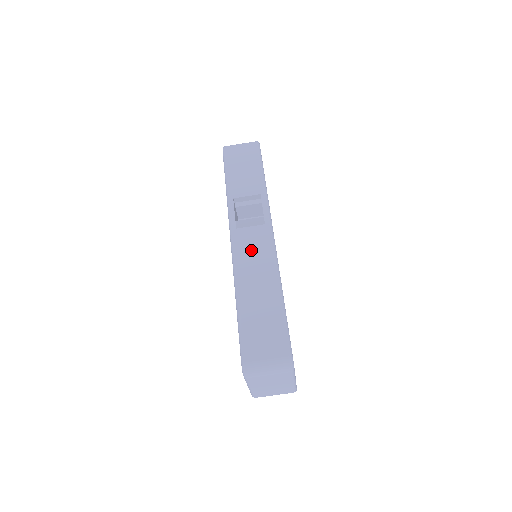
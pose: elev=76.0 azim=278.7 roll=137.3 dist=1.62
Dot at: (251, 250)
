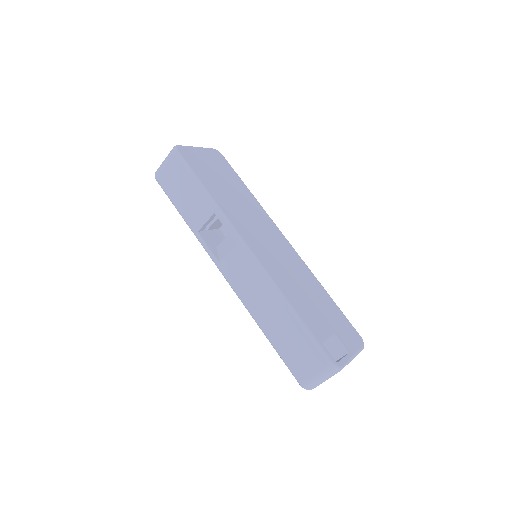
Dot at: (243, 279)
